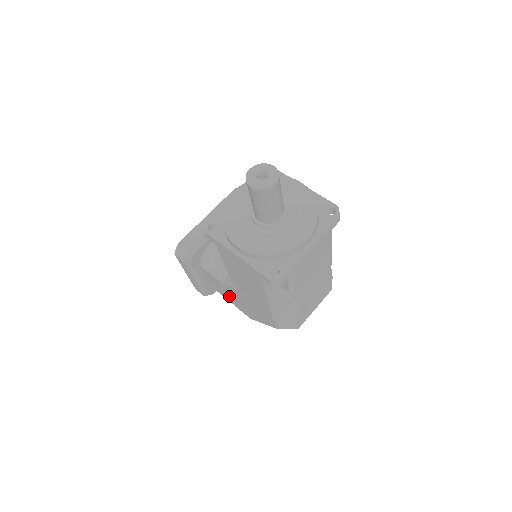
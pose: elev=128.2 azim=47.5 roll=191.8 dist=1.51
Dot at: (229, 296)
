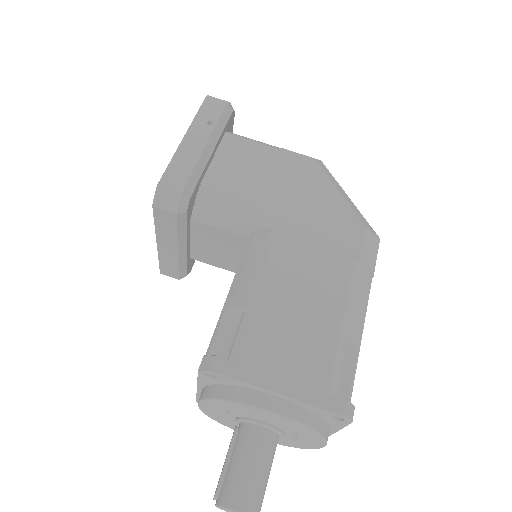
Dot at: occluded
